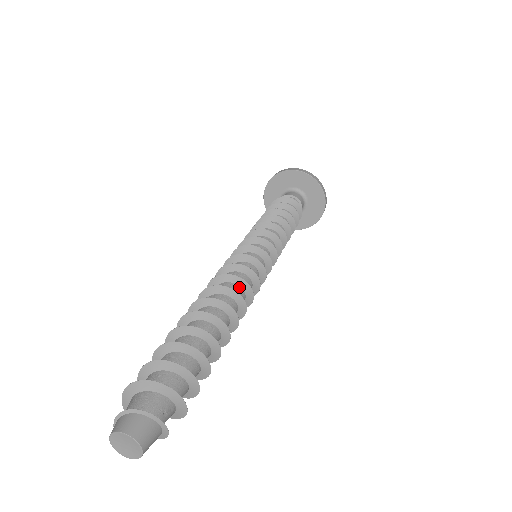
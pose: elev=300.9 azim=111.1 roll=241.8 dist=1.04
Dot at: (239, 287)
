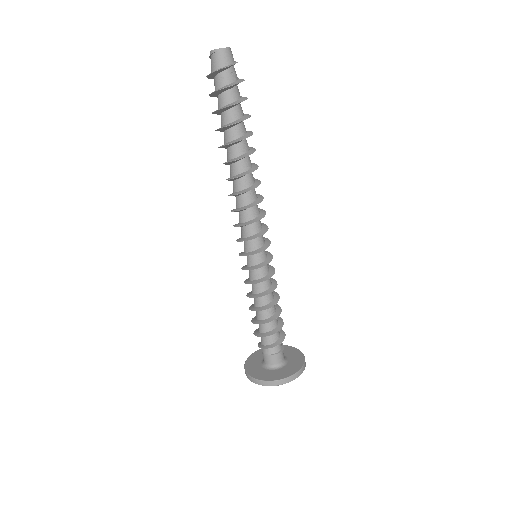
Dot at: (257, 197)
